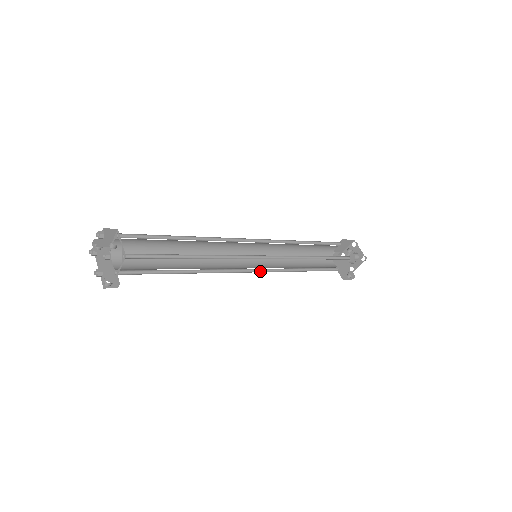
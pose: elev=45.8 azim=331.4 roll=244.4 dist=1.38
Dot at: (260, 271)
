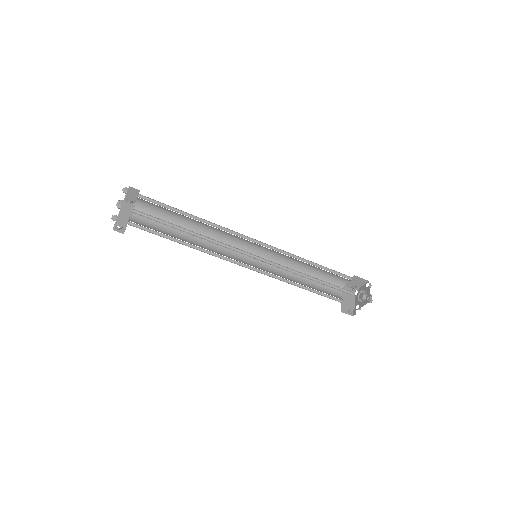
Dot at: (256, 270)
